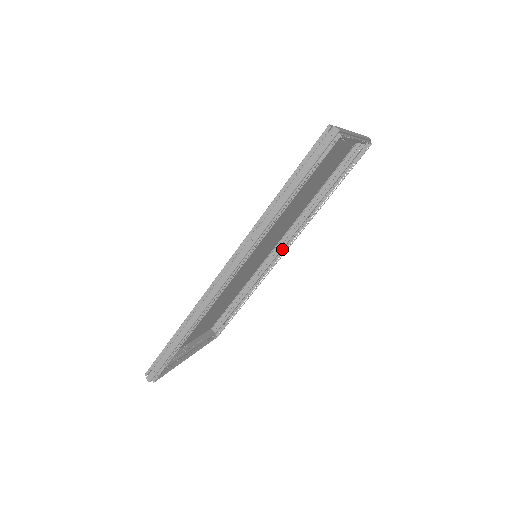
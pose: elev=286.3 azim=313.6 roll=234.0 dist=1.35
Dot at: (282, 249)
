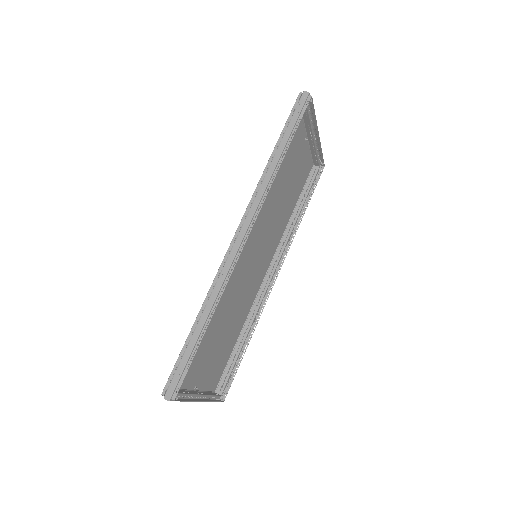
Dot at: (273, 275)
